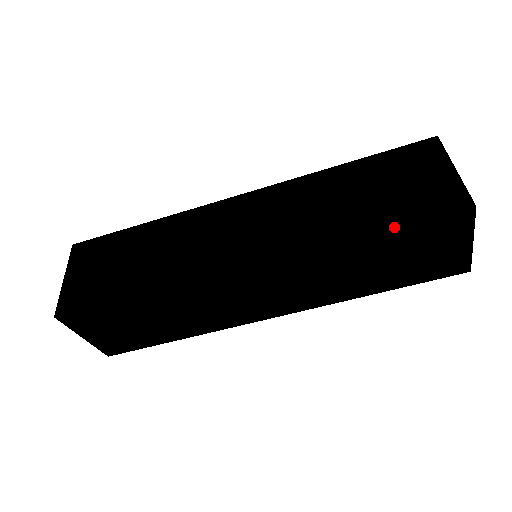
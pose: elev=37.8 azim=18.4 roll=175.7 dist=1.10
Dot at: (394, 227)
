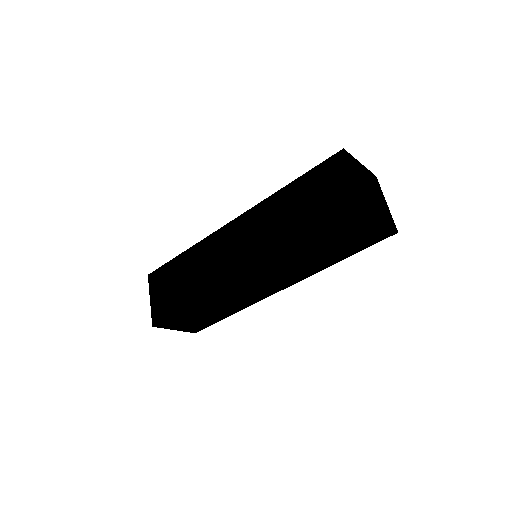
Dot at: (320, 235)
